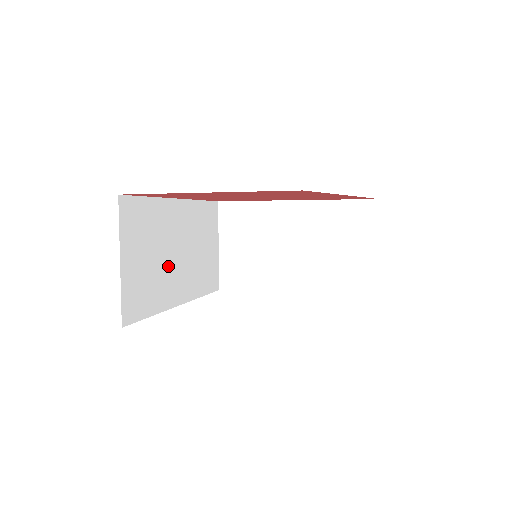
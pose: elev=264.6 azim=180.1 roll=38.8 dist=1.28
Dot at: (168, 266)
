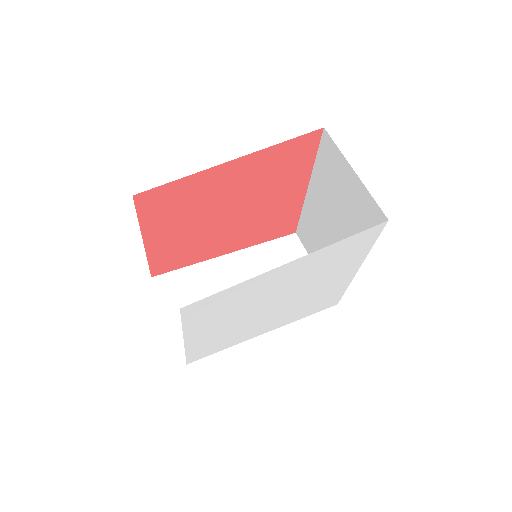
Dot at: occluded
